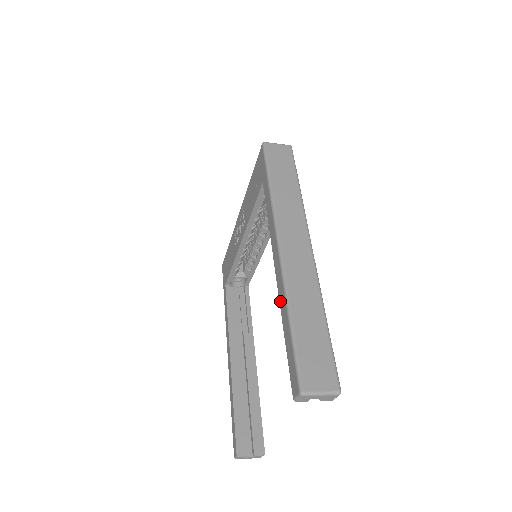
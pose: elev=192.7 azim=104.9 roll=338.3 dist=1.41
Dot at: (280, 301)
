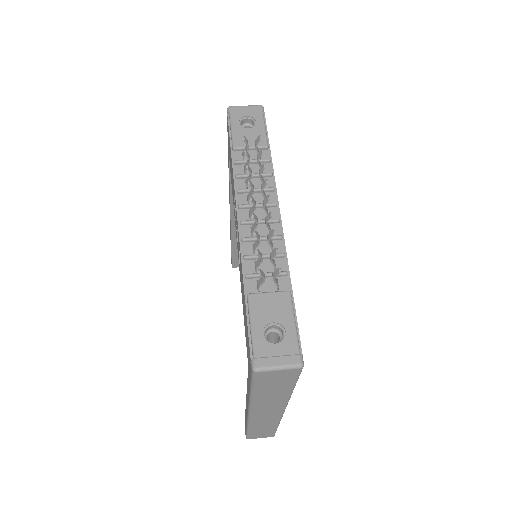
Dot at: occluded
